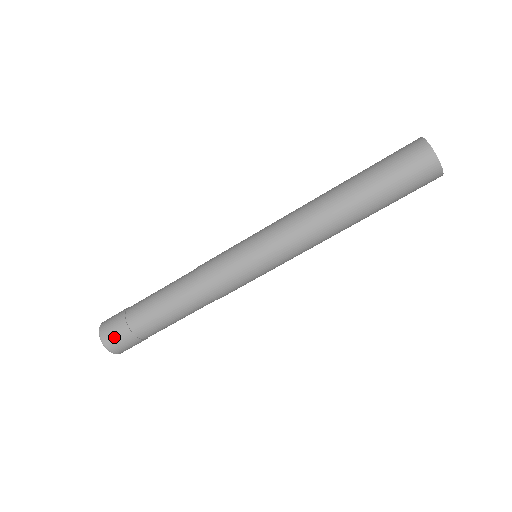
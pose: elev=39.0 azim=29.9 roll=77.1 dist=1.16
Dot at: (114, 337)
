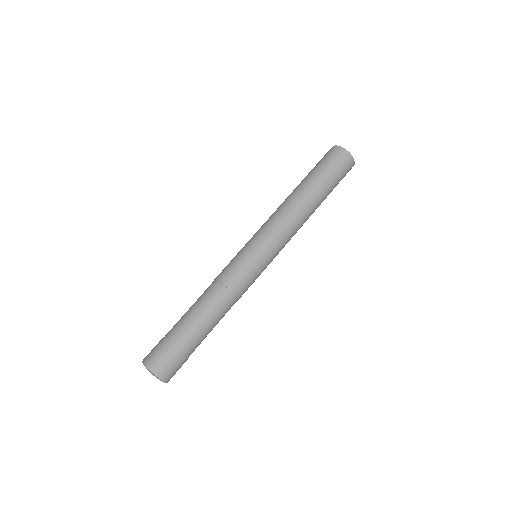
Dot at: (156, 356)
